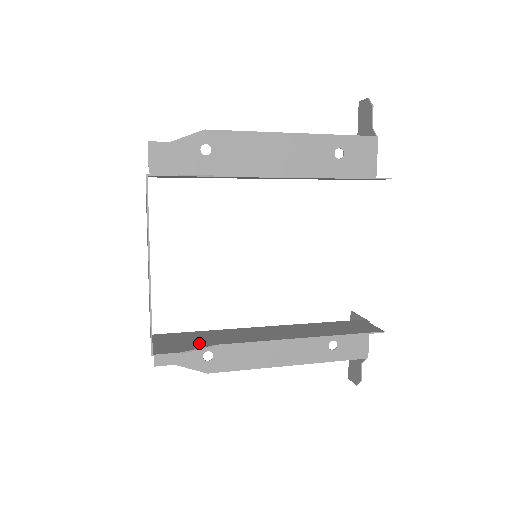
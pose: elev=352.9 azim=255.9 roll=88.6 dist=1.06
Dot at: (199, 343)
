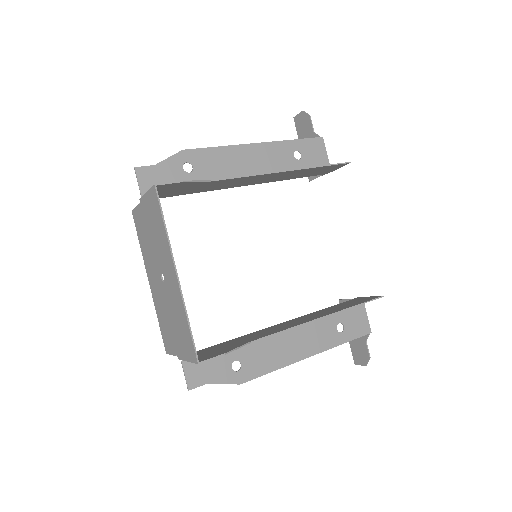
Dot at: (233, 345)
